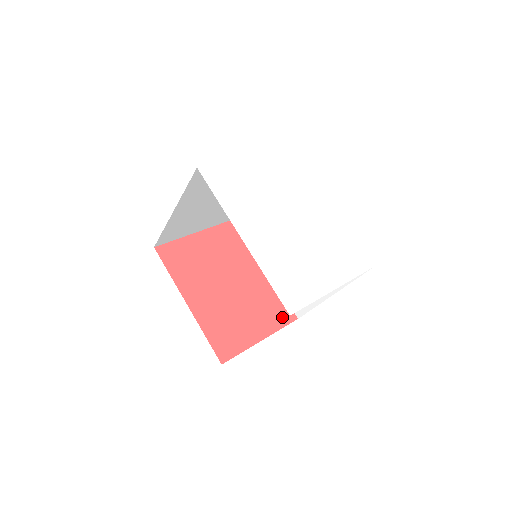
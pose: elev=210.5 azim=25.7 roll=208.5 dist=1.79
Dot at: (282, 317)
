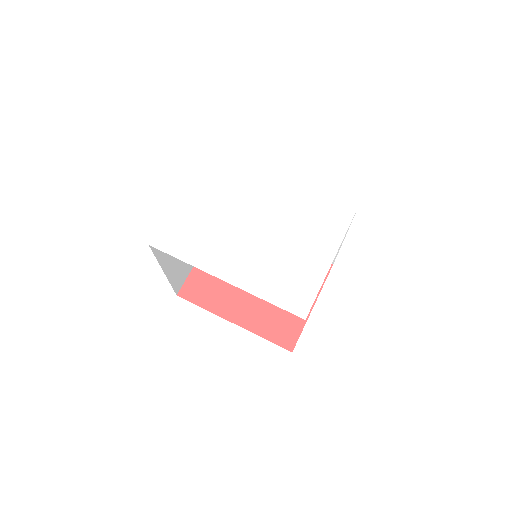
Dot at: occluded
